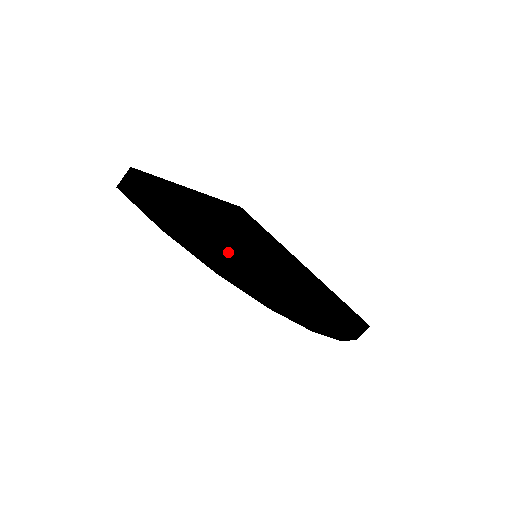
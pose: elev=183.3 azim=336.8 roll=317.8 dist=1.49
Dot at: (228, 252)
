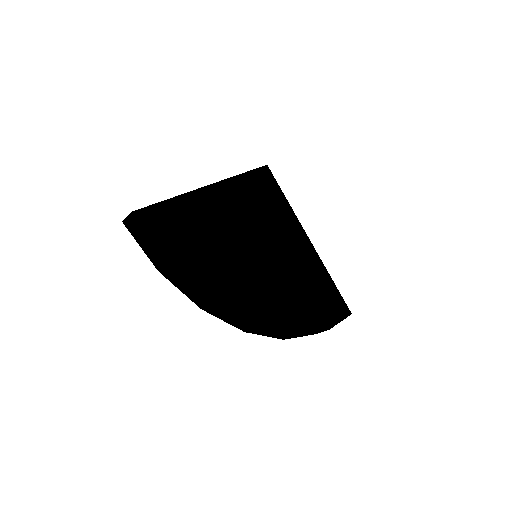
Dot at: (211, 301)
